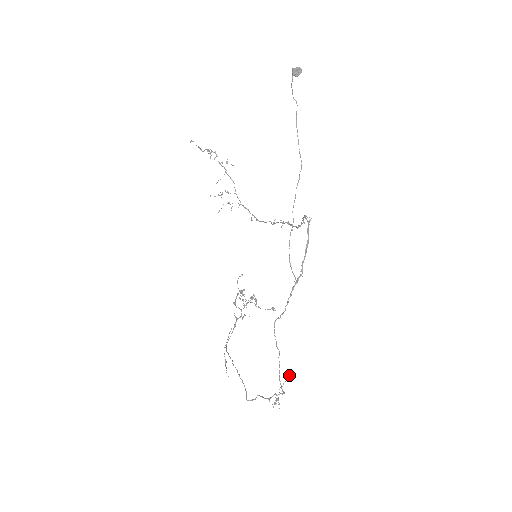
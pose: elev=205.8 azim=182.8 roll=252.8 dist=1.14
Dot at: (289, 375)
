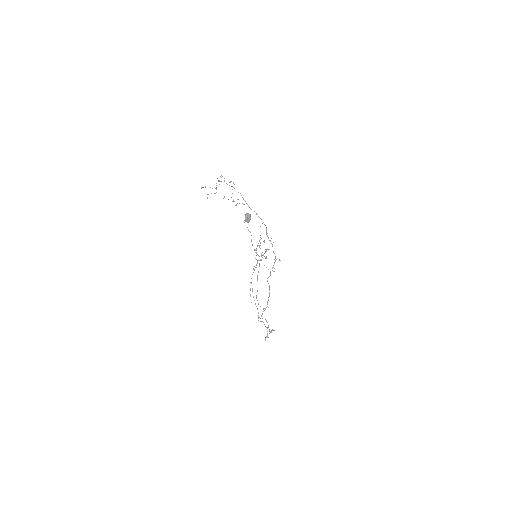
Dot at: occluded
